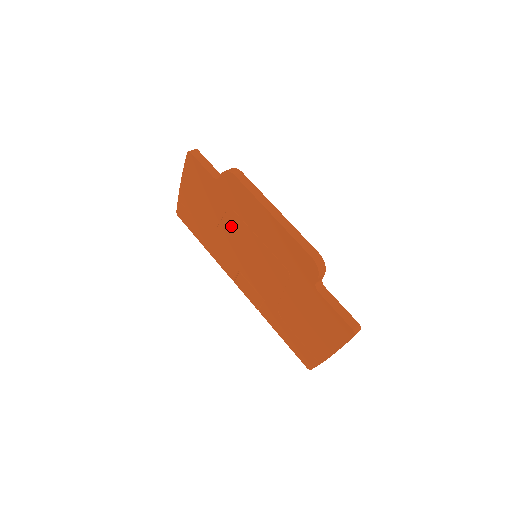
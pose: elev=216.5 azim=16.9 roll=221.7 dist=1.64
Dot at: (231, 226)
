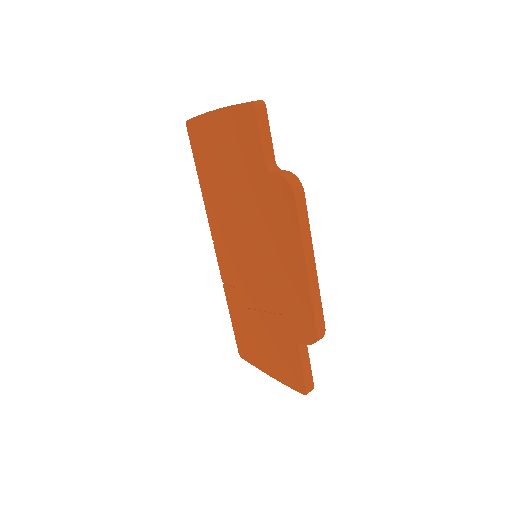
Dot at: (249, 215)
